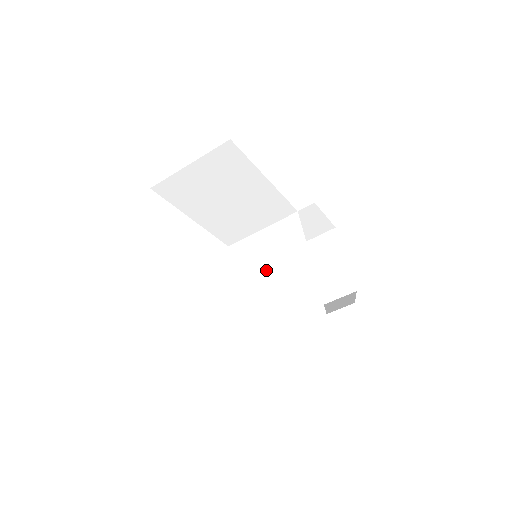
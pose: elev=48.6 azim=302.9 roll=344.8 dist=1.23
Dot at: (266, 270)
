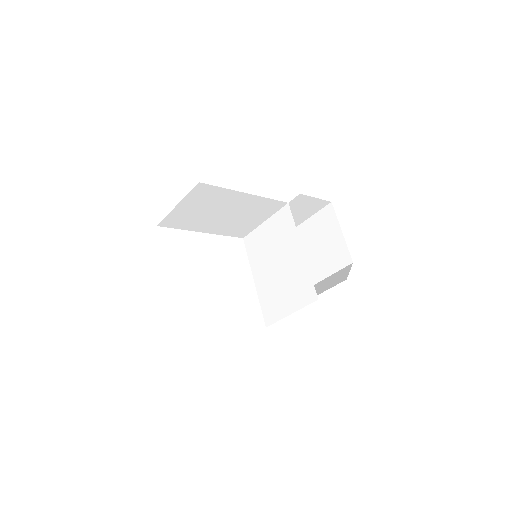
Dot at: (272, 260)
